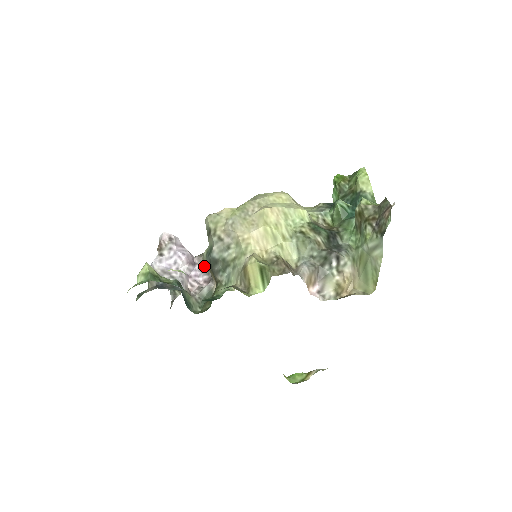
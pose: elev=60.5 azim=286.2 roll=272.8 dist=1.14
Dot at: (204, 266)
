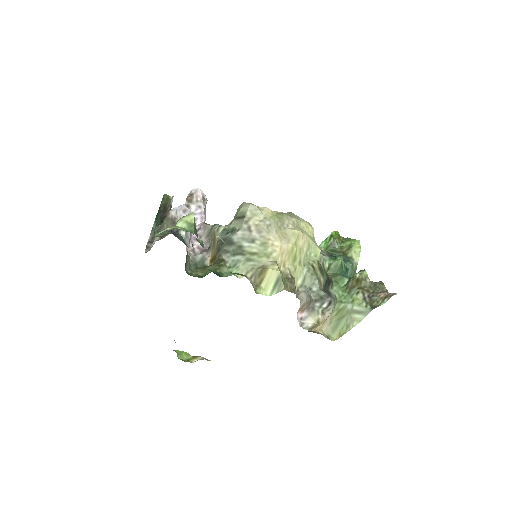
Dot at: (205, 234)
